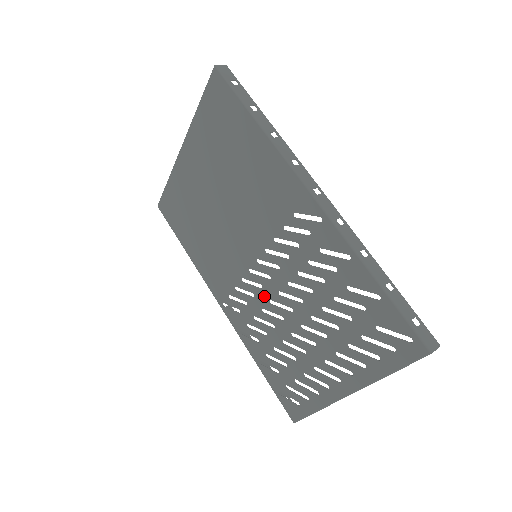
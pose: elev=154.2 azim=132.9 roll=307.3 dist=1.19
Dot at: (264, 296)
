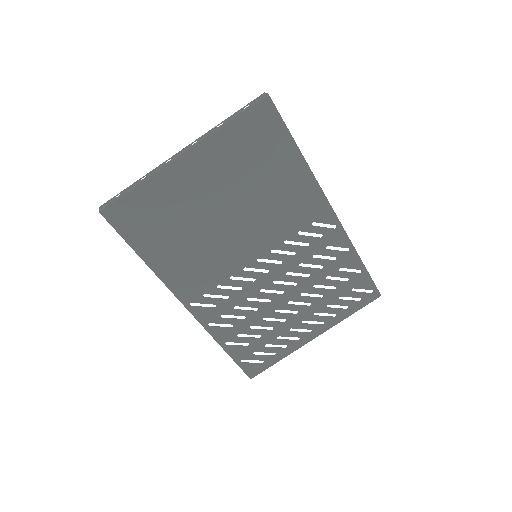
Dot at: (255, 287)
